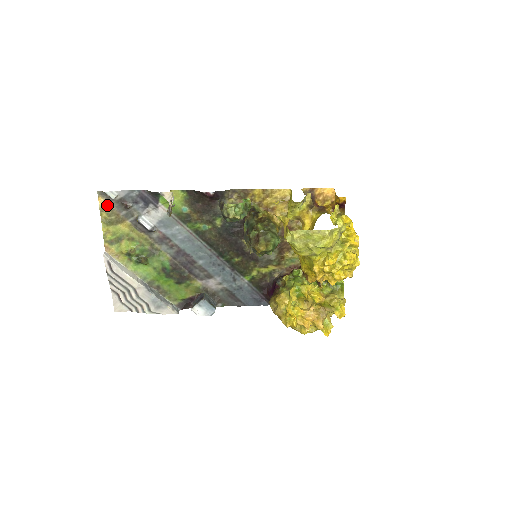
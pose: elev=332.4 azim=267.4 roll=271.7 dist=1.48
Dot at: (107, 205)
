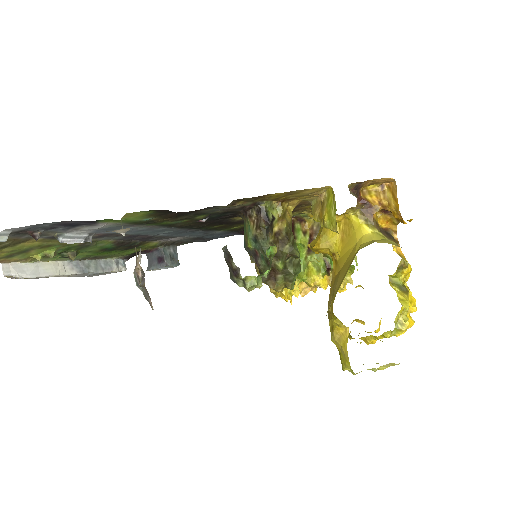
Dot at: out of frame
